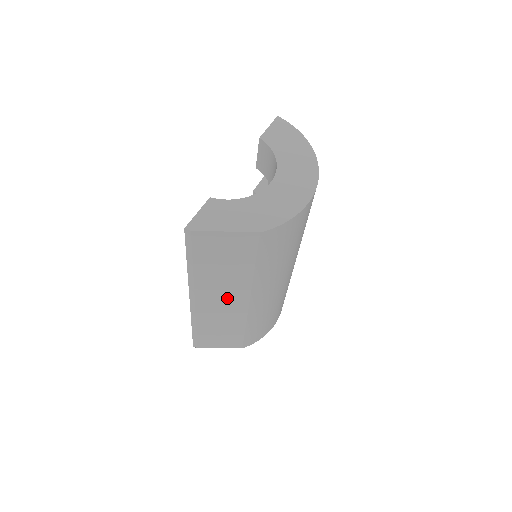
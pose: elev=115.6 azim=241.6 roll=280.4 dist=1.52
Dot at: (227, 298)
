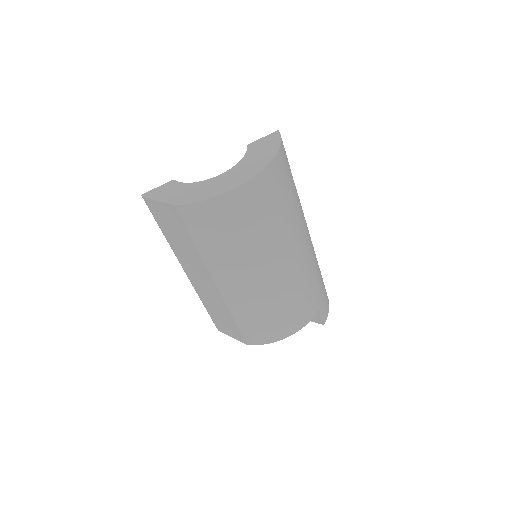
Dot at: (200, 275)
